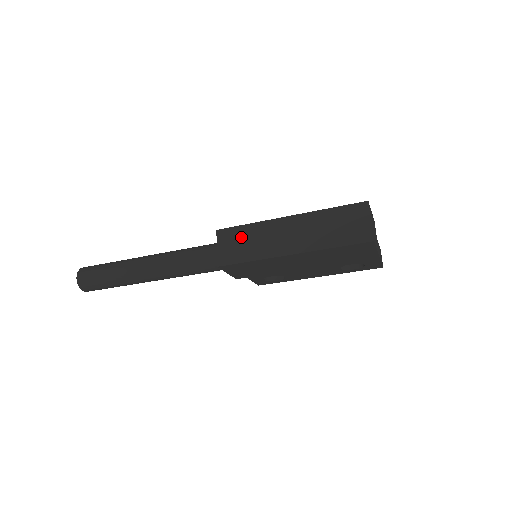
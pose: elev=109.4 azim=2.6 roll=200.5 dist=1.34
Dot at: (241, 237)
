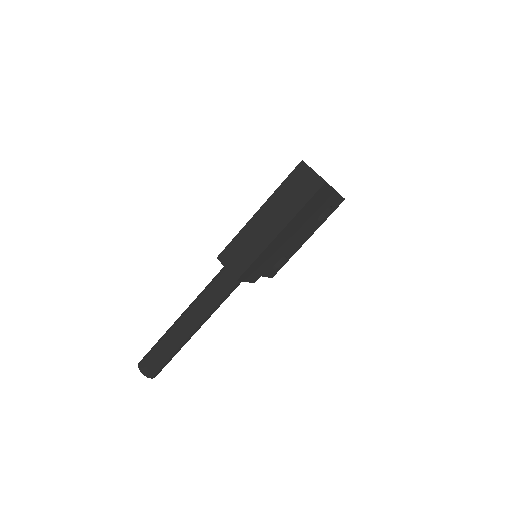
Dot at: (237, 249)
